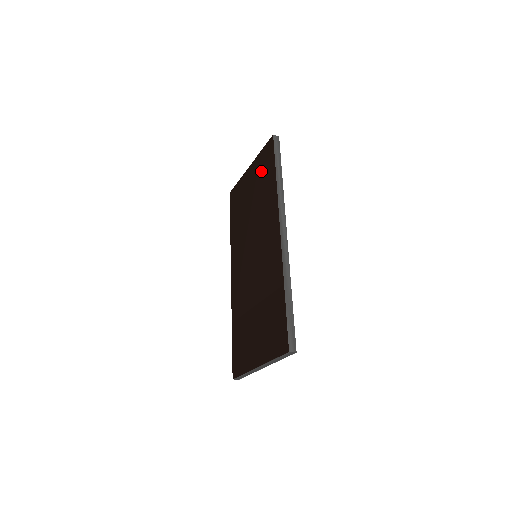
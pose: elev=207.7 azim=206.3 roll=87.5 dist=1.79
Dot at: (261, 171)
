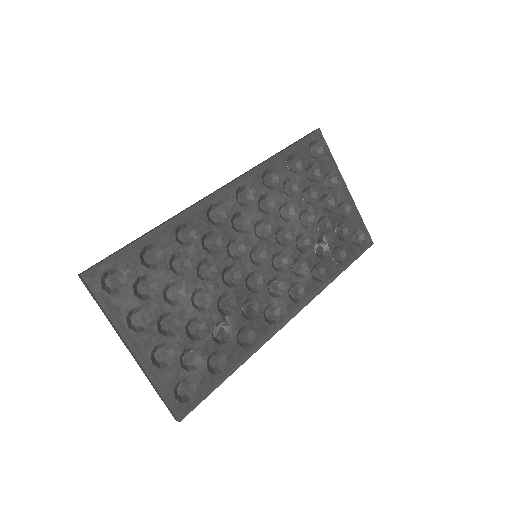
Dot at: occluded
